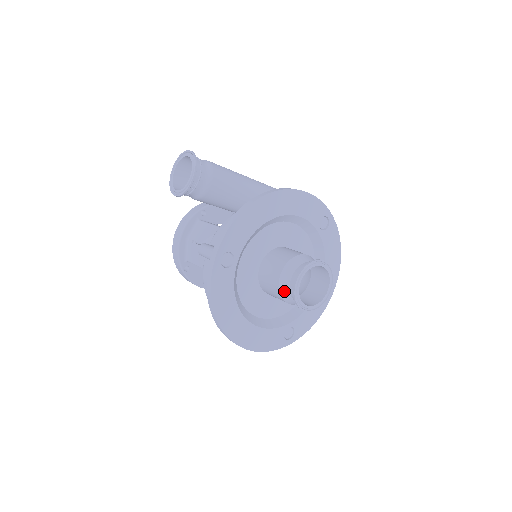
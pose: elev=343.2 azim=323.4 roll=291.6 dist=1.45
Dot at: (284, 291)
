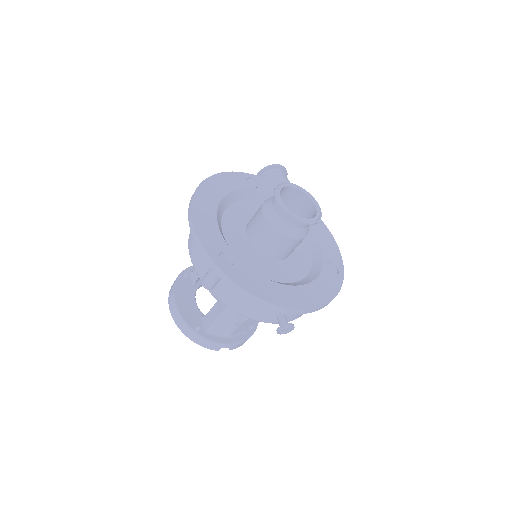
Dot at: occluded
